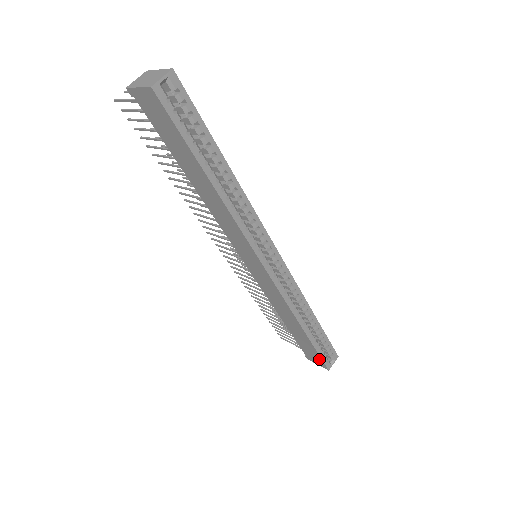
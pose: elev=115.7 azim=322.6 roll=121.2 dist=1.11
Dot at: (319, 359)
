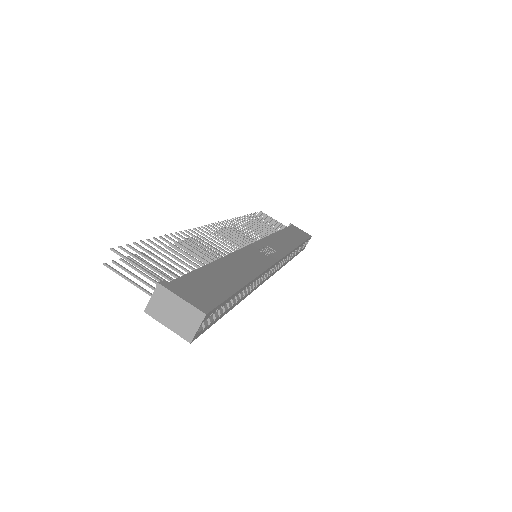
Dot at: occluded
